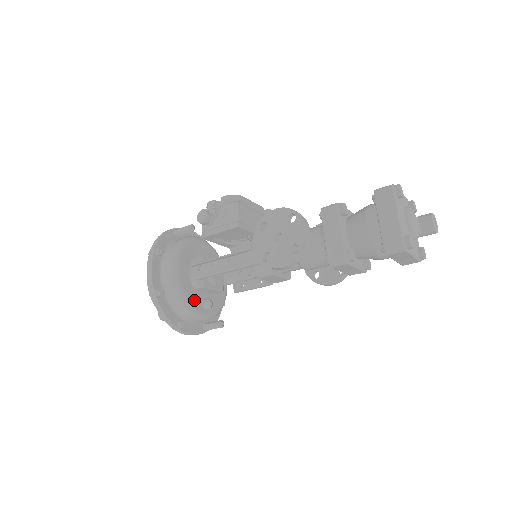
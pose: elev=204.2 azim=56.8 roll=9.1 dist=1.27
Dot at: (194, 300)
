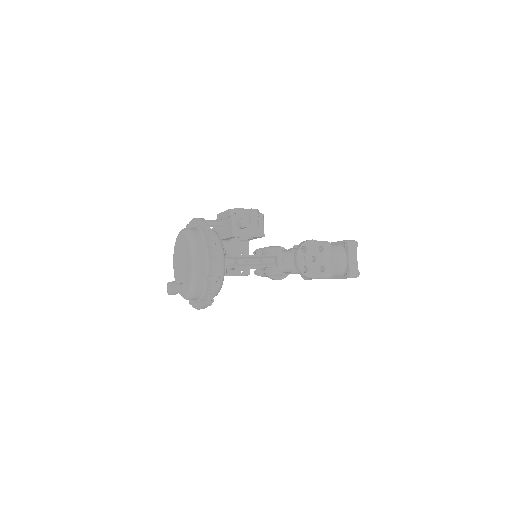
Dot at: occluded
